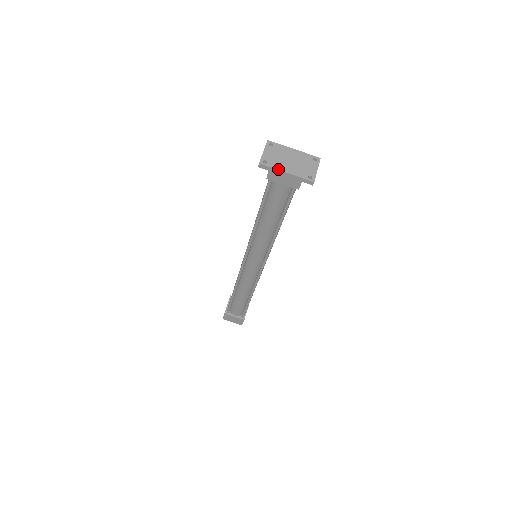
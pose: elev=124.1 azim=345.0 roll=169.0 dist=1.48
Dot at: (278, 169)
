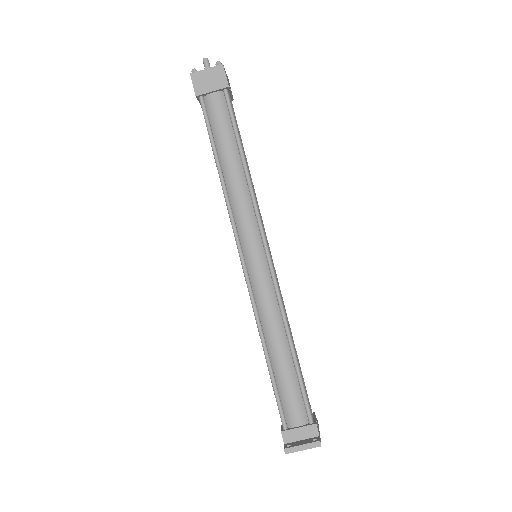
Dot at: occluded
